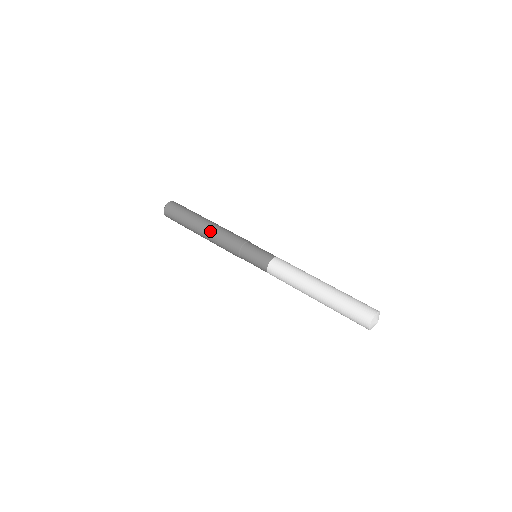
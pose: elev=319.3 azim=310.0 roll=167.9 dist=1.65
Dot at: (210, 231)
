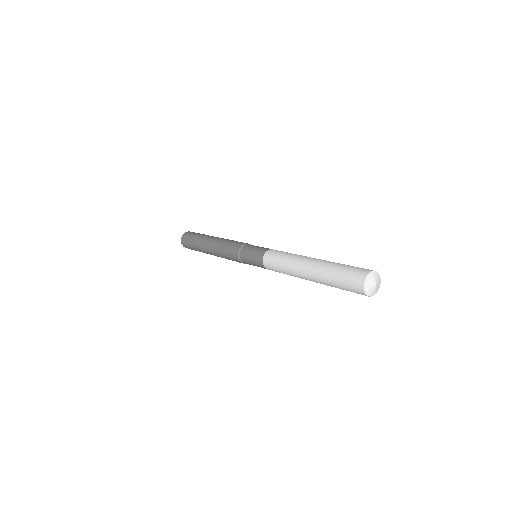
Dot at: (222, 238)
